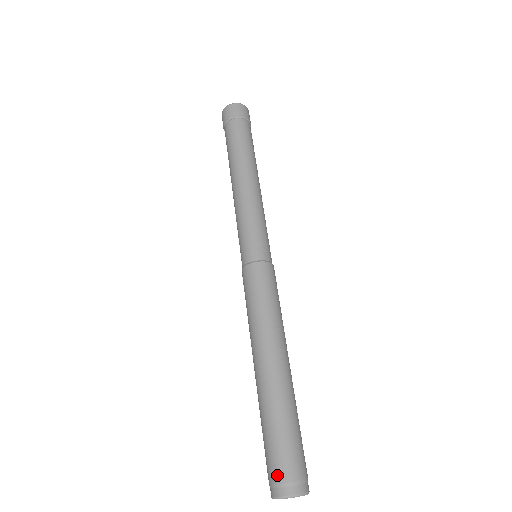
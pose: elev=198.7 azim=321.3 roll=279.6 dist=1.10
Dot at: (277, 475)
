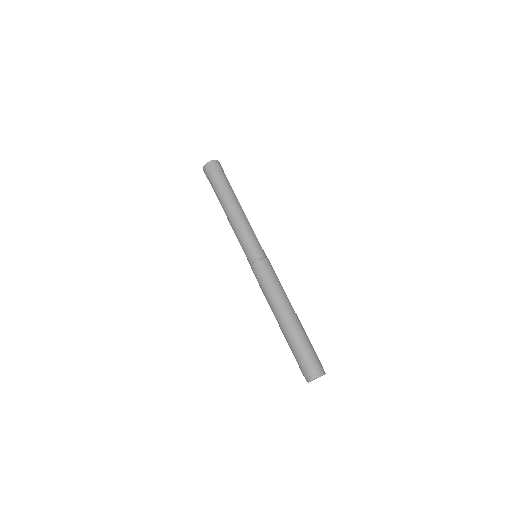
Dot at: (317, 365)
